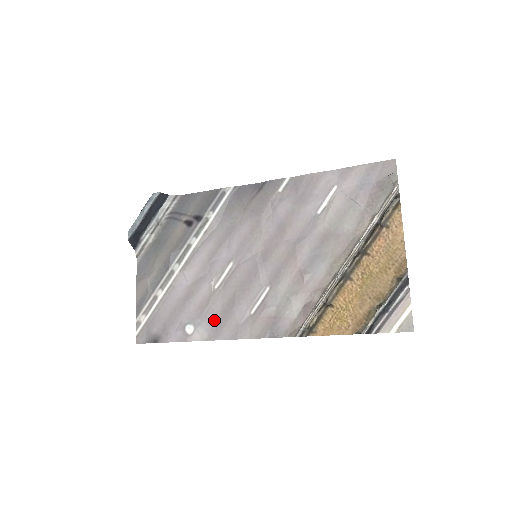
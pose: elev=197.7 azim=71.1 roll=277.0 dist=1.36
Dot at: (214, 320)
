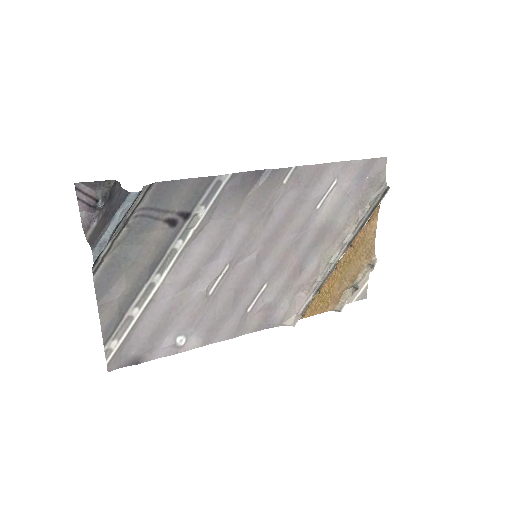
Dot at: (209, 326)
